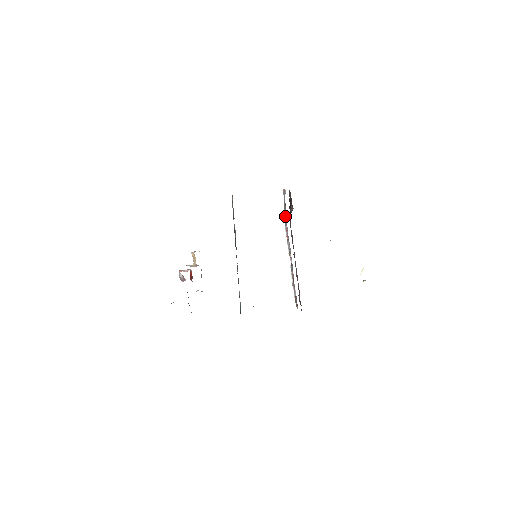
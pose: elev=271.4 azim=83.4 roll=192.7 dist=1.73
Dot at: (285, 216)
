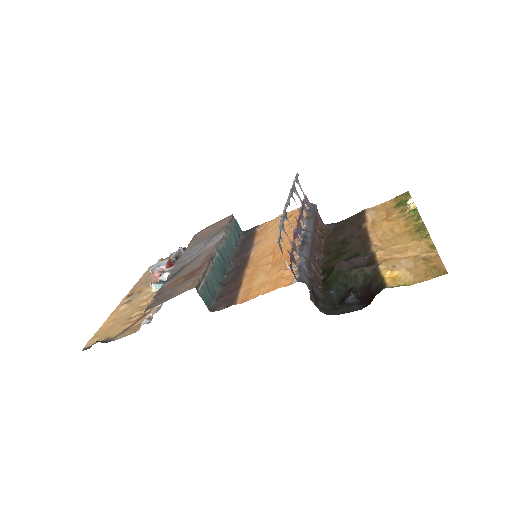
Dot at: (291, 252)
